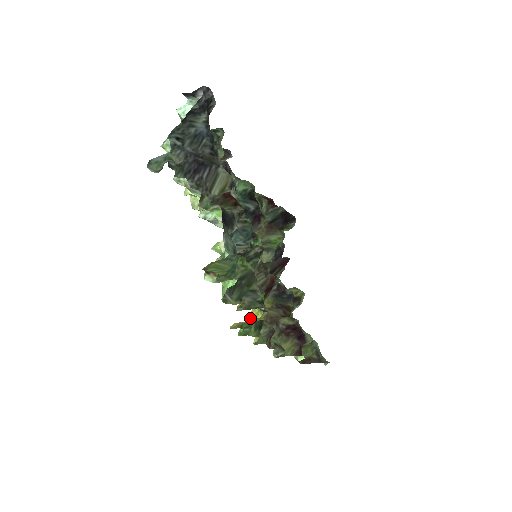
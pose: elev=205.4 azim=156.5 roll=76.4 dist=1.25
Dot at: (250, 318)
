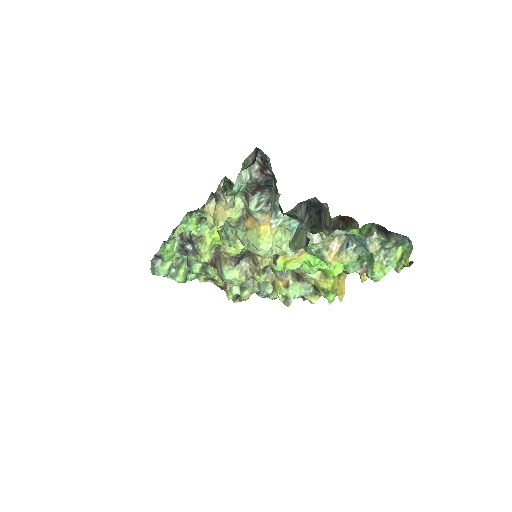
Dot at: (291, 296)
